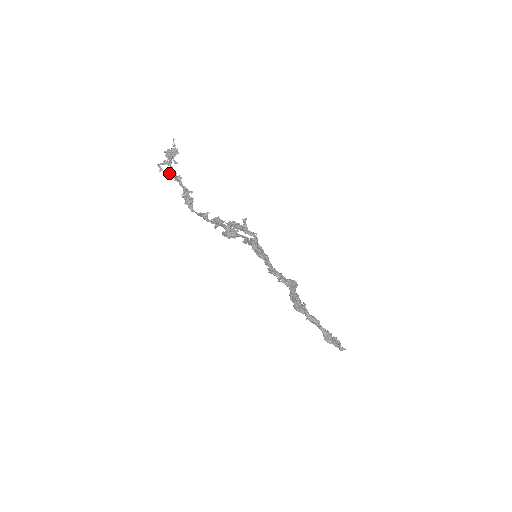
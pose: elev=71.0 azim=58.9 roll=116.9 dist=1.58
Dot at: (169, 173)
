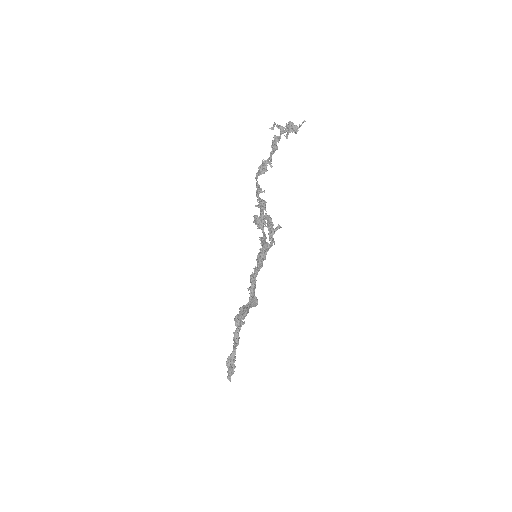
Dot at: (274, 137)
